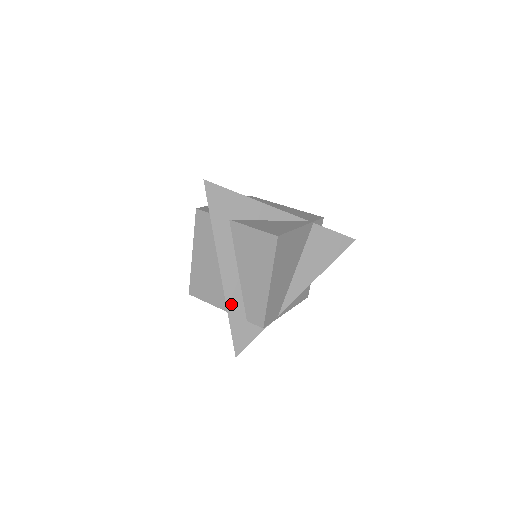
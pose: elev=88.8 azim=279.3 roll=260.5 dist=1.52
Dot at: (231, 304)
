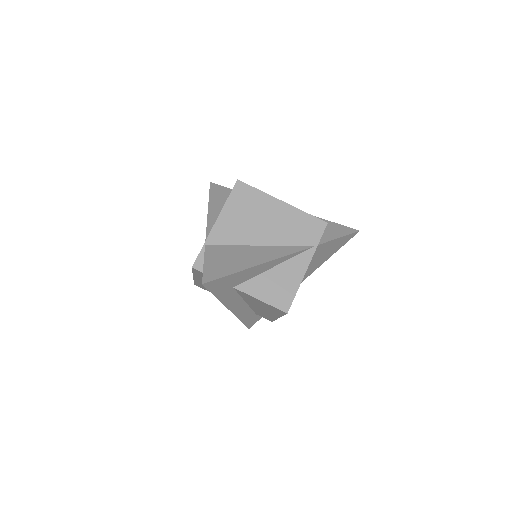
Dot at: (242, 316)
